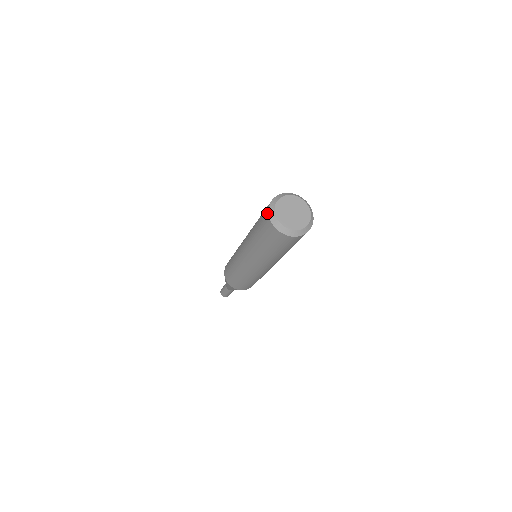
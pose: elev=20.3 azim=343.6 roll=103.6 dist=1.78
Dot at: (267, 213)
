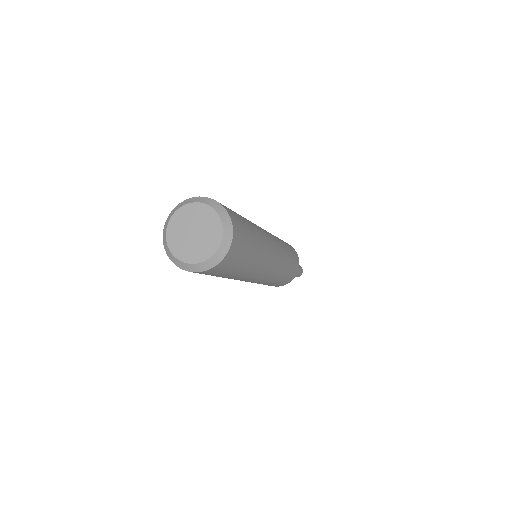
Dot at: occluded
